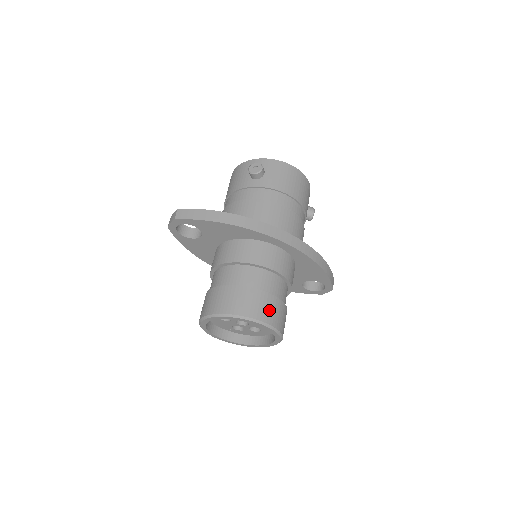
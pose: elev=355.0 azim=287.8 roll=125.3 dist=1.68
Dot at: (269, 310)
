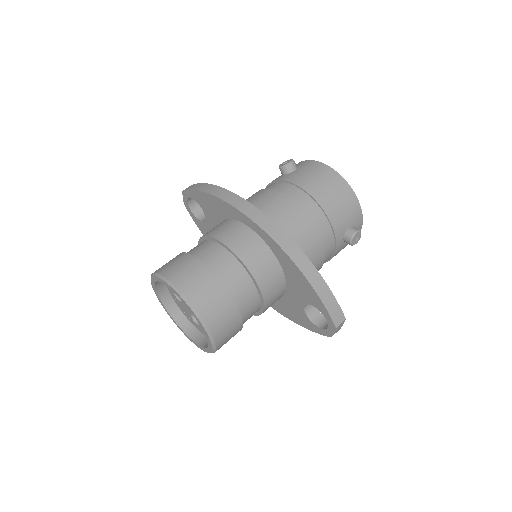
Dot at: (196, 283)
